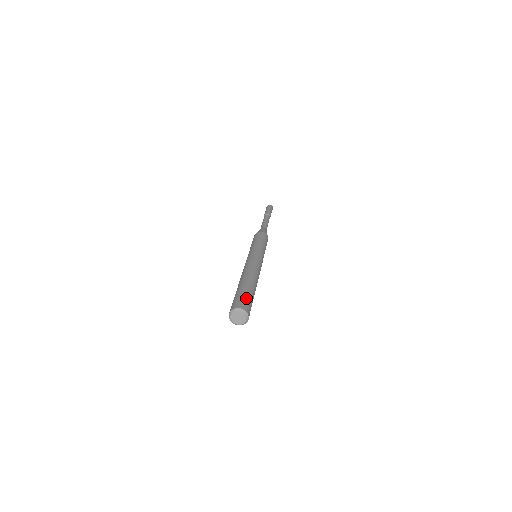
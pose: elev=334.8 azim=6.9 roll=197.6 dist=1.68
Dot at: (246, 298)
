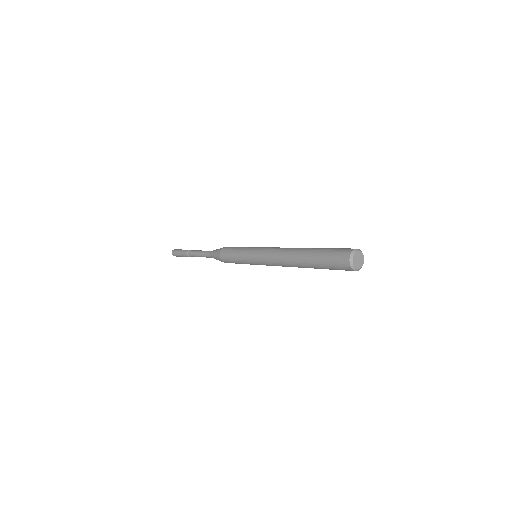
Dot at: (336, 249)
